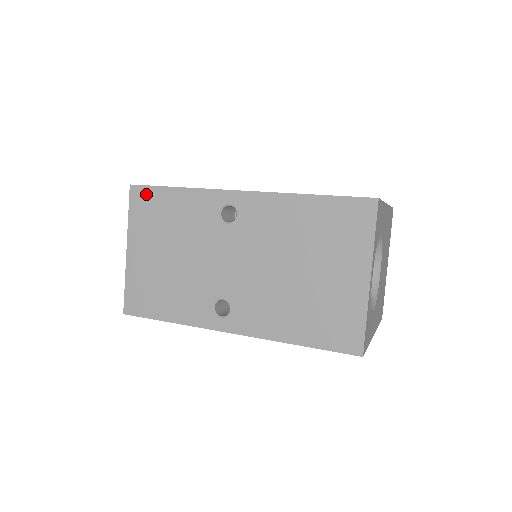
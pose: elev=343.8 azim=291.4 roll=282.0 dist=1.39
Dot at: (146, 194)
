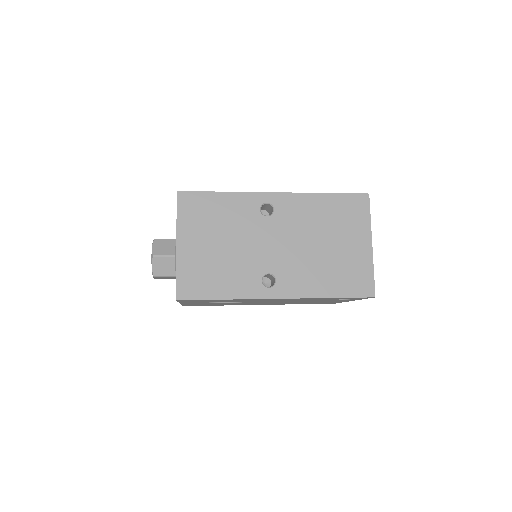
Dot at: (193, 198)
